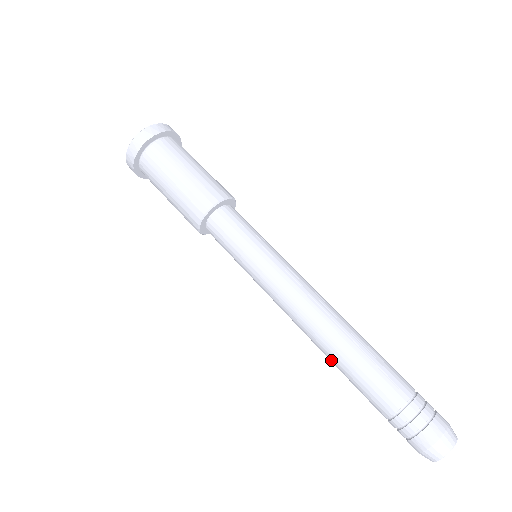
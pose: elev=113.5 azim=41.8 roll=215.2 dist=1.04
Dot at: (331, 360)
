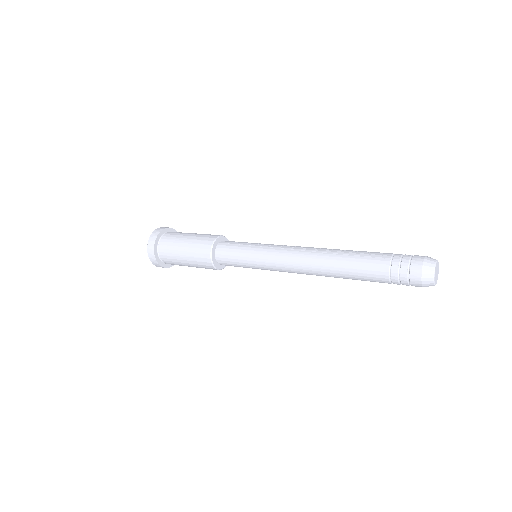
Dot at: (335, 276)
